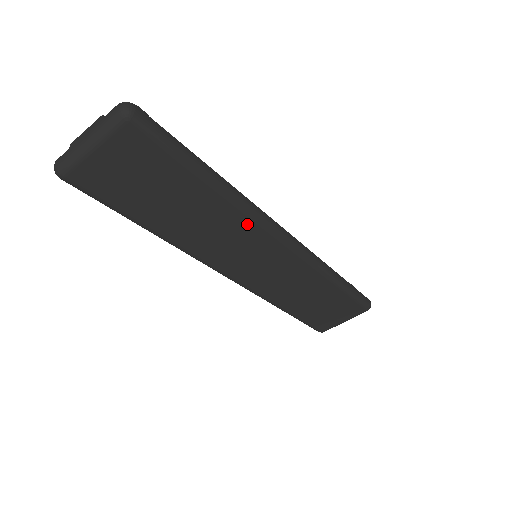
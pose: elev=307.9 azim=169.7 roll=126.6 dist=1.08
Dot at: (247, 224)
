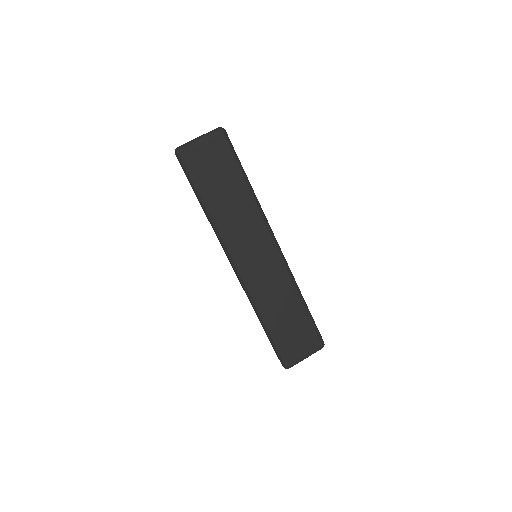
Dot at: (258, 220)
